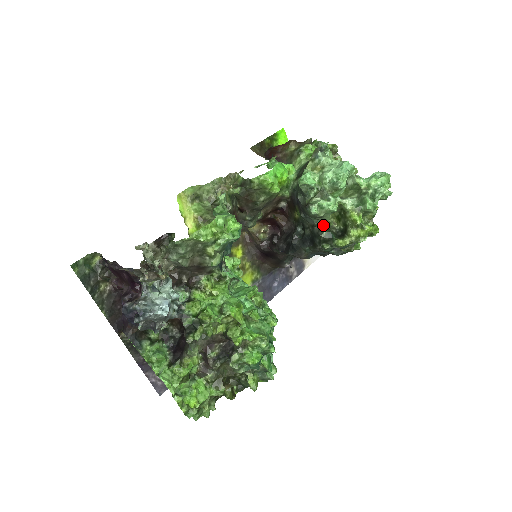
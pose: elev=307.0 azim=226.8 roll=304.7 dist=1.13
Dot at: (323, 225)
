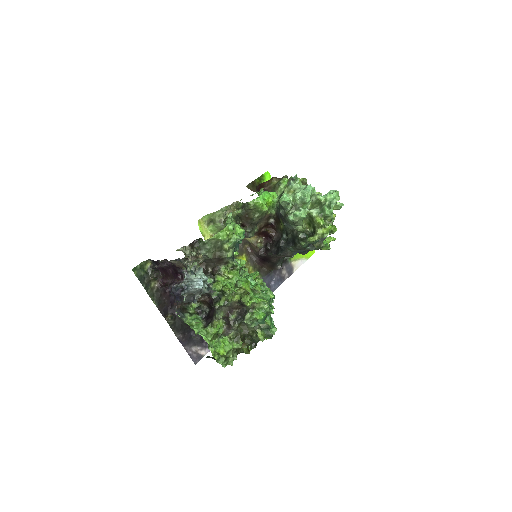
Dot at: (299, 230)
